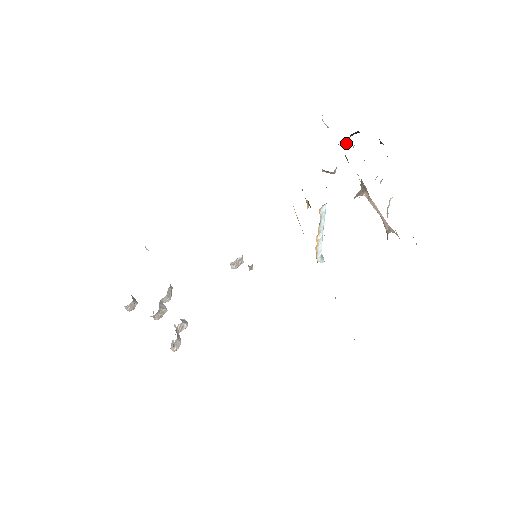
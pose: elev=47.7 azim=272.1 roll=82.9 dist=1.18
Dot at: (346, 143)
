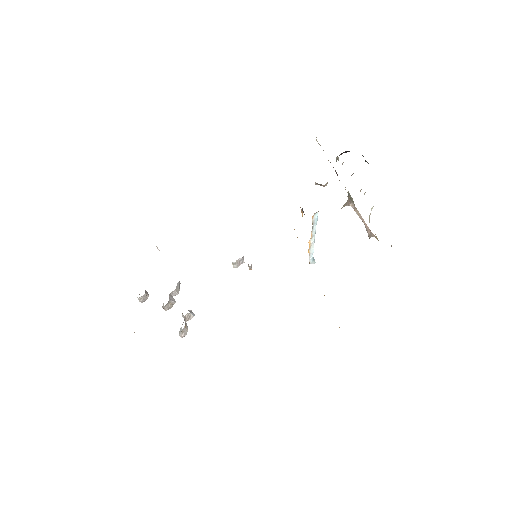
Dot at: (336, 161)
